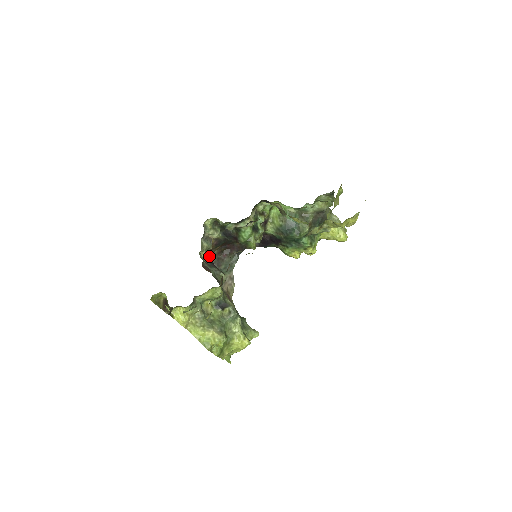
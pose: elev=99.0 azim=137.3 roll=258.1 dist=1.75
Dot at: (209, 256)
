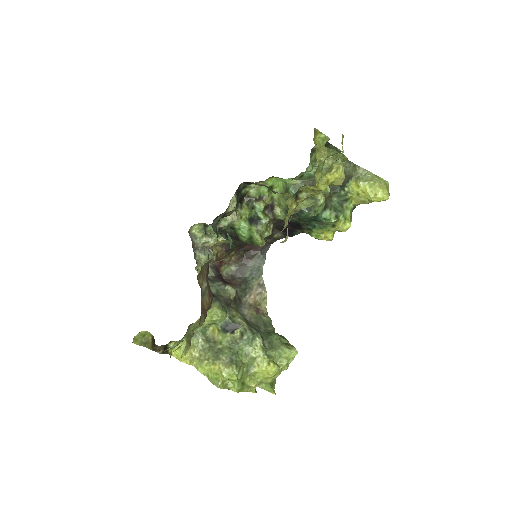
Dot at: (214, 268)
